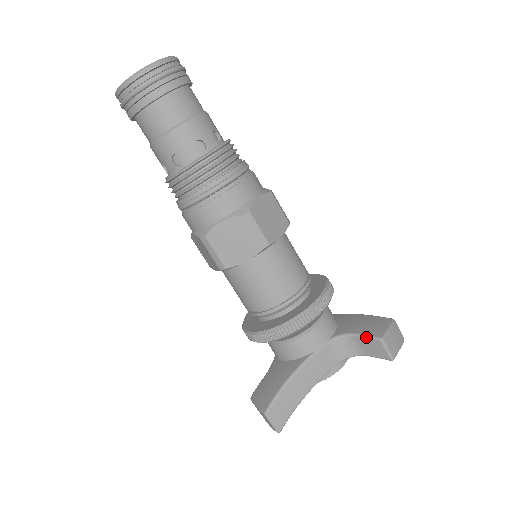
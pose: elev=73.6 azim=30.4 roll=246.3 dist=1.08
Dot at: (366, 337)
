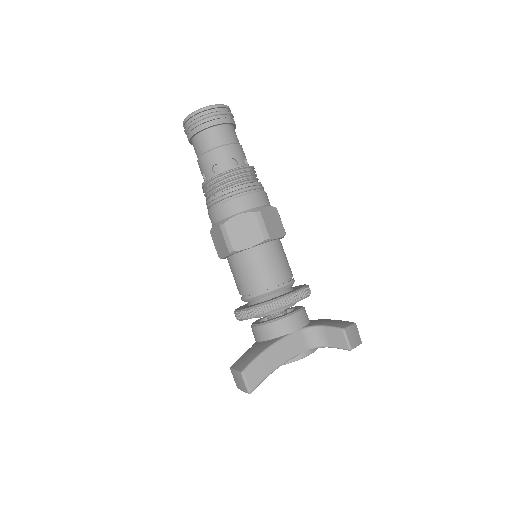
Dot at: (332, 328)
